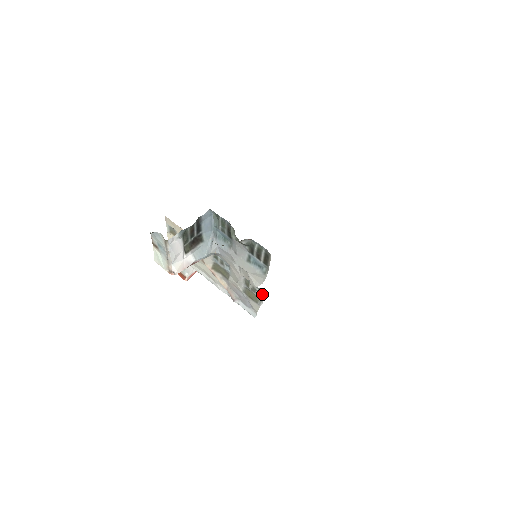
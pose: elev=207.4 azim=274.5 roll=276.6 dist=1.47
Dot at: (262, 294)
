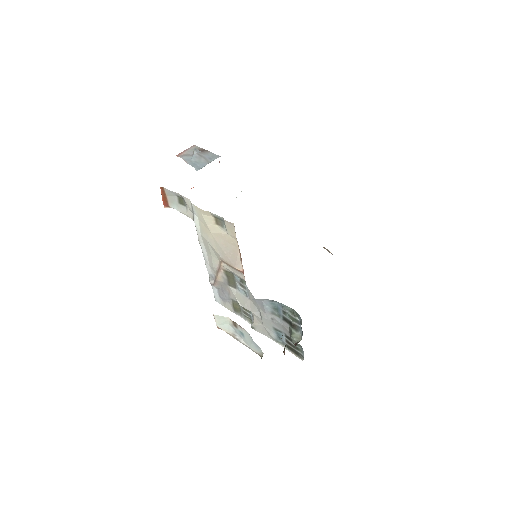
Dot at: (249, 320)
